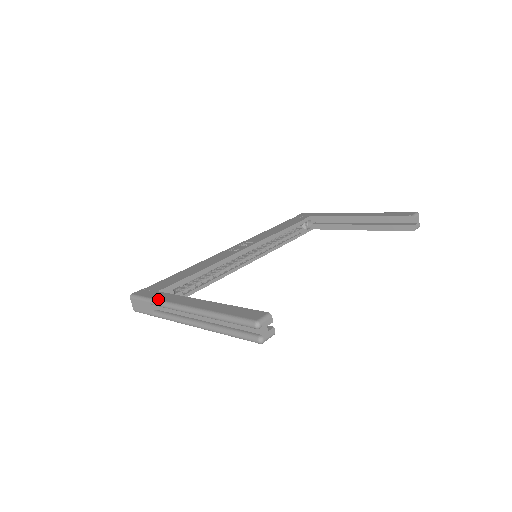
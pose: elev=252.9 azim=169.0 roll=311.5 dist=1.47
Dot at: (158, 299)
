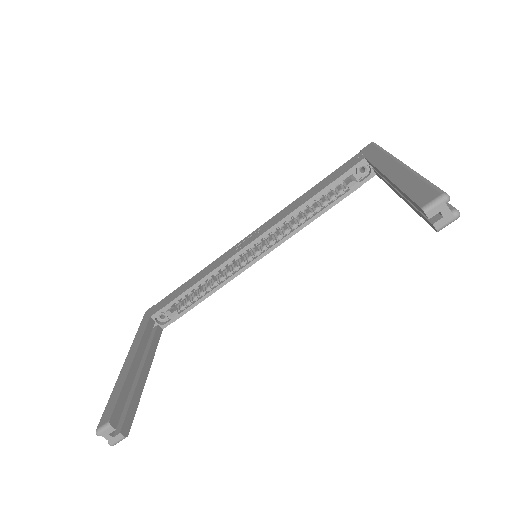
Dot at: (136, 334)
